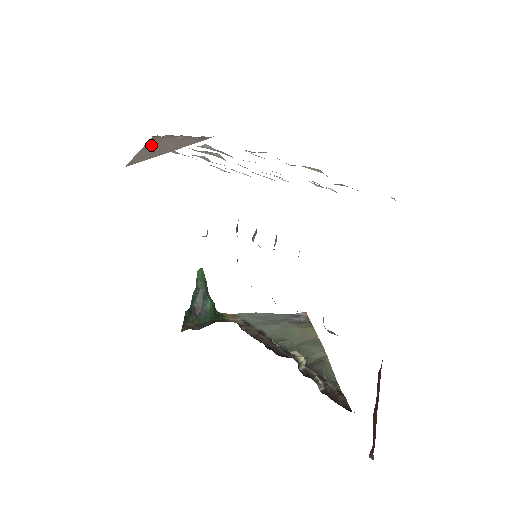
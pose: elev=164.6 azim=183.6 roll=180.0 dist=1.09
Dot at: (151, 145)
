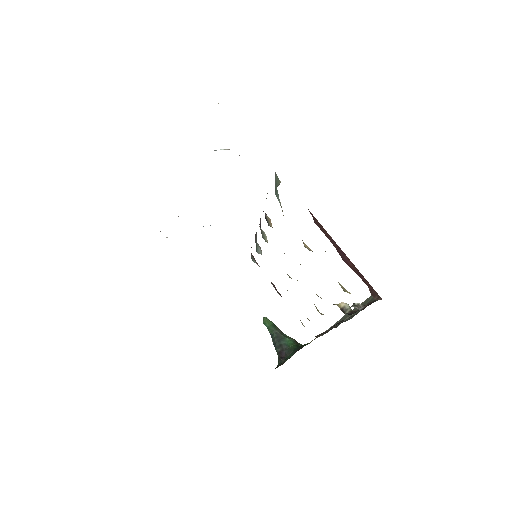
Dot at: occluded
